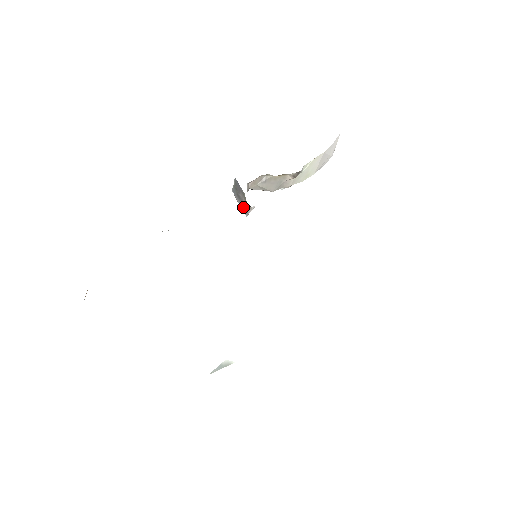
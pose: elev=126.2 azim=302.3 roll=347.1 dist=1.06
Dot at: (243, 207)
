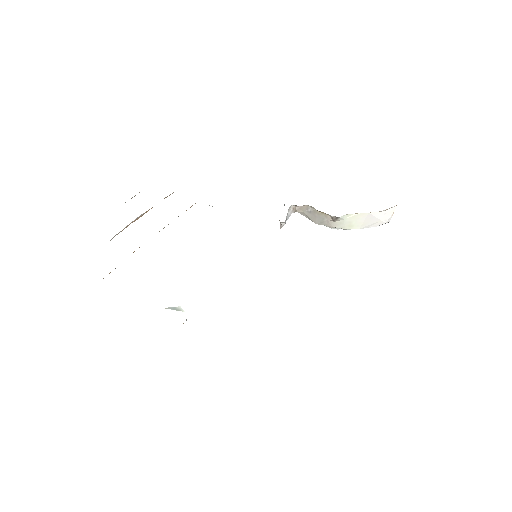
Dot at: occluded
